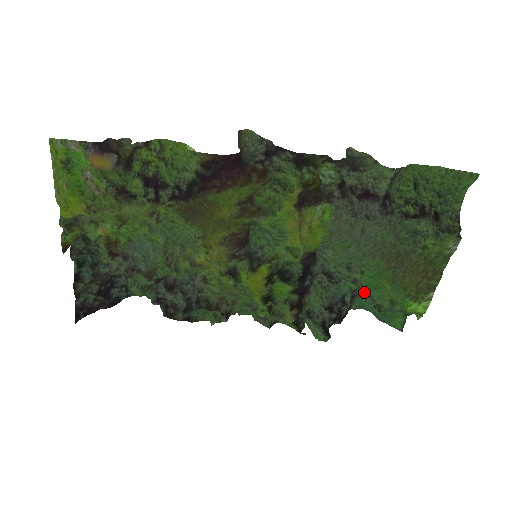
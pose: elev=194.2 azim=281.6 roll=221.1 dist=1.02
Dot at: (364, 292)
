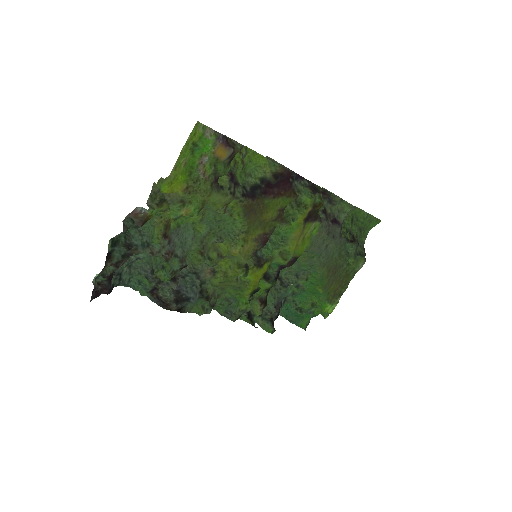
Dot at: occluded
